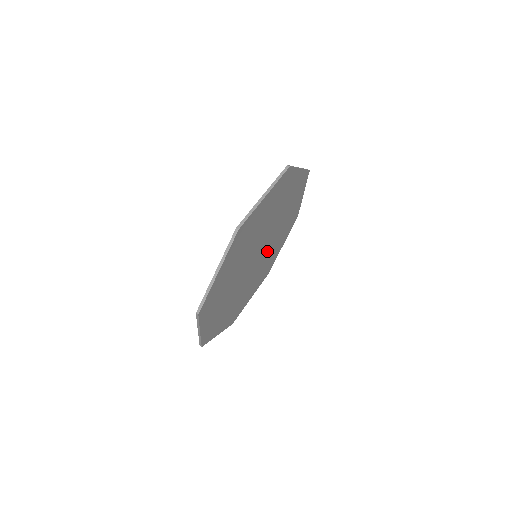
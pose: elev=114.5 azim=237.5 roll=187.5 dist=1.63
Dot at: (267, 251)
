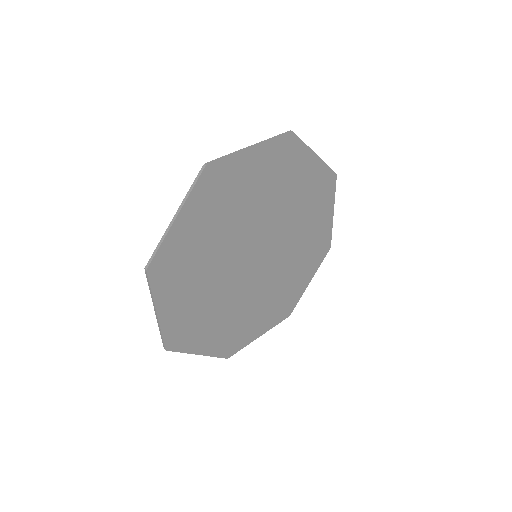
Dot at: (259, 286)
